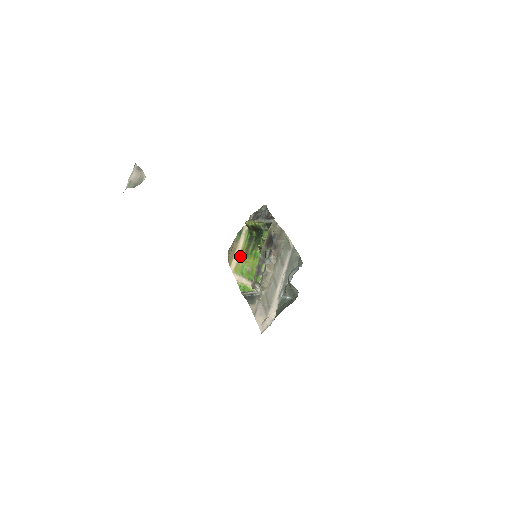
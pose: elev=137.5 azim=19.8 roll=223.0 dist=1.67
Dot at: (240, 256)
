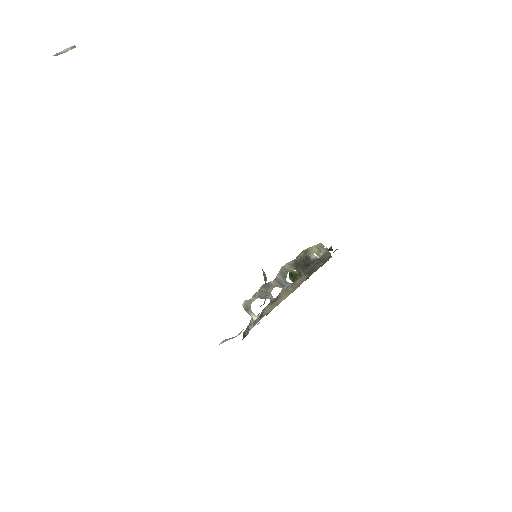
Dot at: occluded
